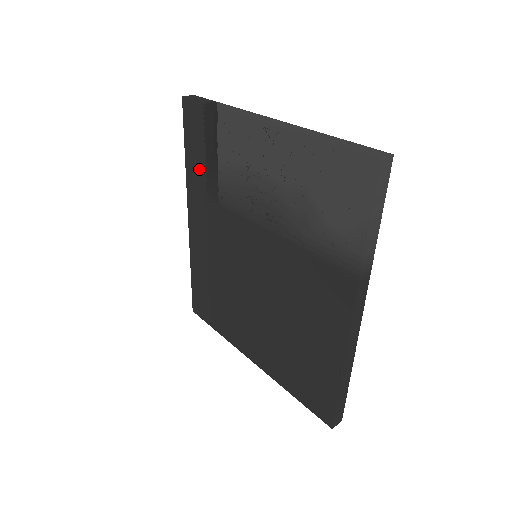
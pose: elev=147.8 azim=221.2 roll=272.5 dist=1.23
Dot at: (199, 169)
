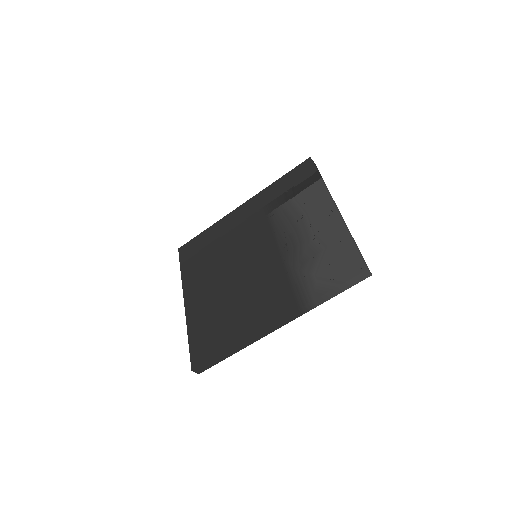
Dot at: (278, 192)
